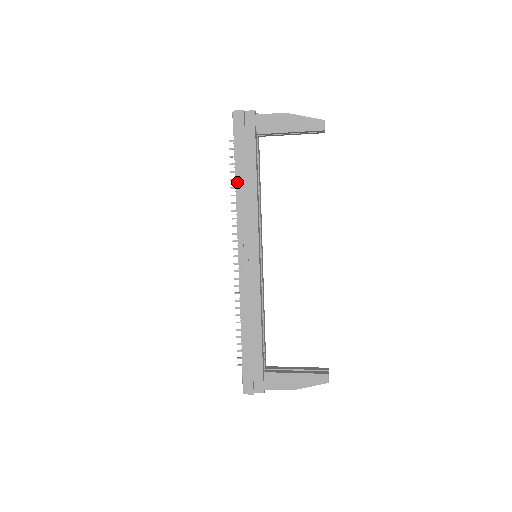
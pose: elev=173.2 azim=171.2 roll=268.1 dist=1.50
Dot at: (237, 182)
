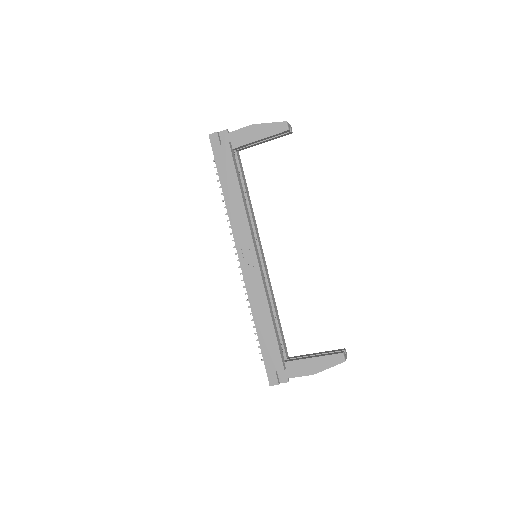
Dot at: (224, 194)
